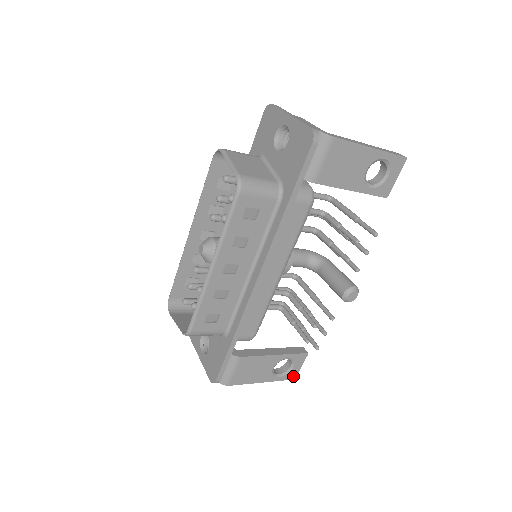
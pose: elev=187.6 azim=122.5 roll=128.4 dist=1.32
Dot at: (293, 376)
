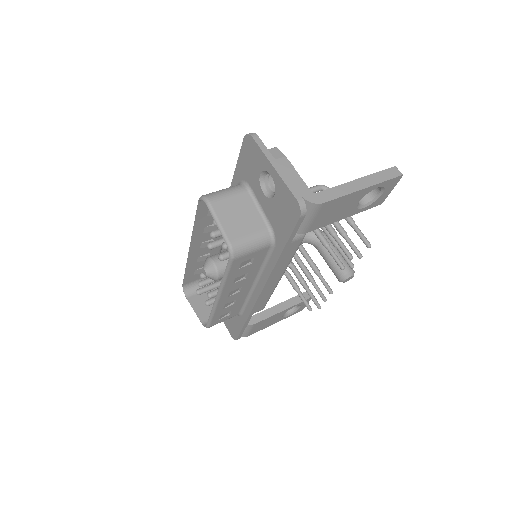
Dot at: (300, 310)
